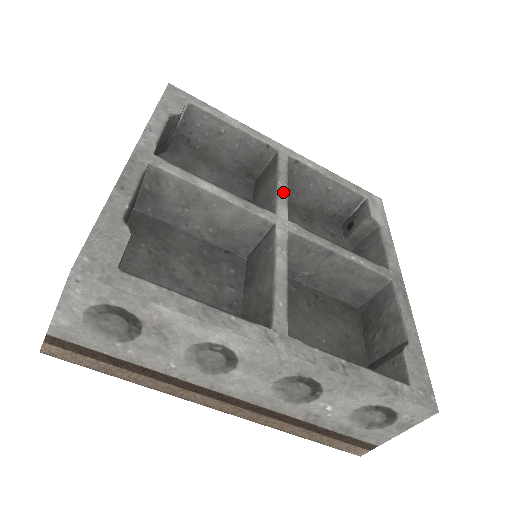
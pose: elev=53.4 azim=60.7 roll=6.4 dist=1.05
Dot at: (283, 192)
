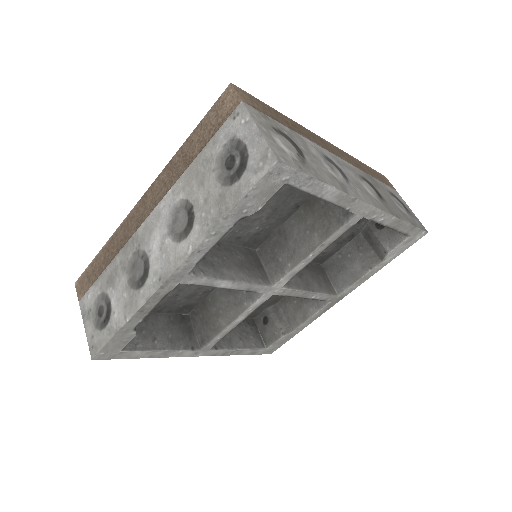
Dot at: (303, 265)
